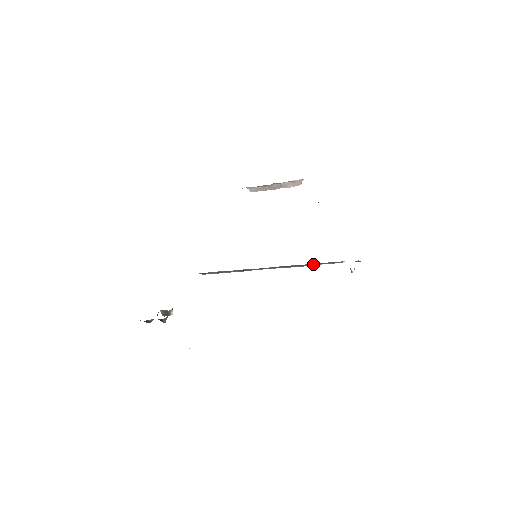
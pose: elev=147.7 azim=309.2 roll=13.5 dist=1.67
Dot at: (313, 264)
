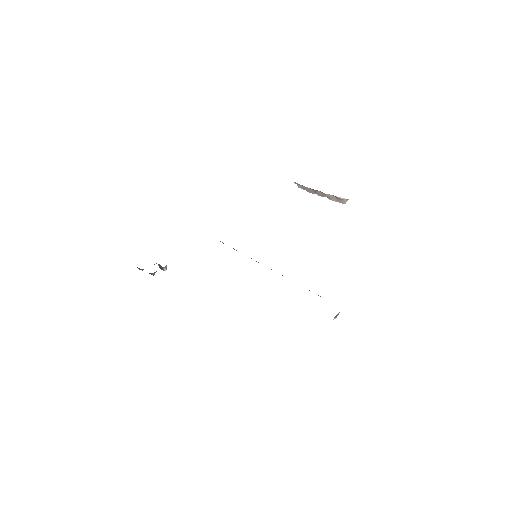
Dot at: occluded
